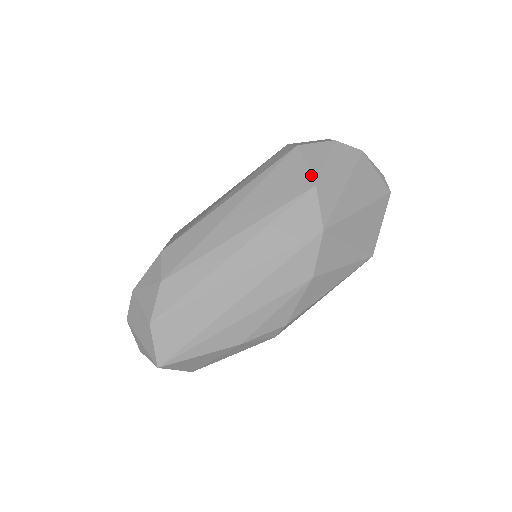
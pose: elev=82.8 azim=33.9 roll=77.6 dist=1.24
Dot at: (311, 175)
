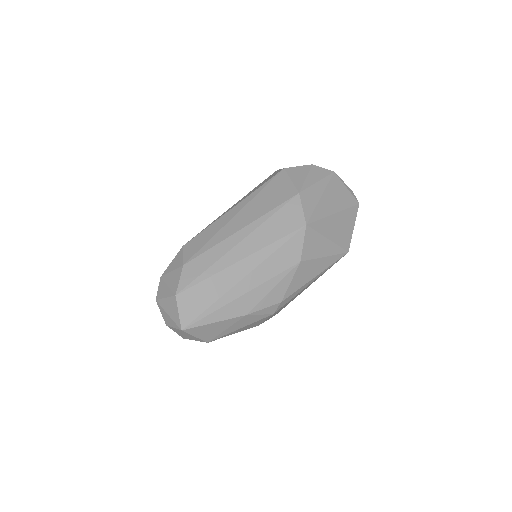
Dot at: (295, 187)
